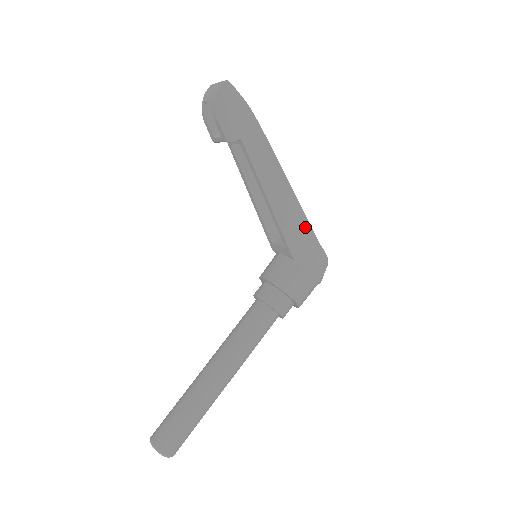
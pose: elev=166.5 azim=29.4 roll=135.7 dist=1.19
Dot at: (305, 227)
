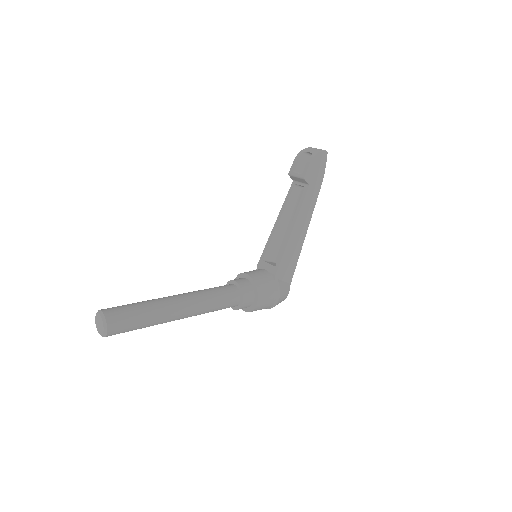
Dot at: (293, 265)
